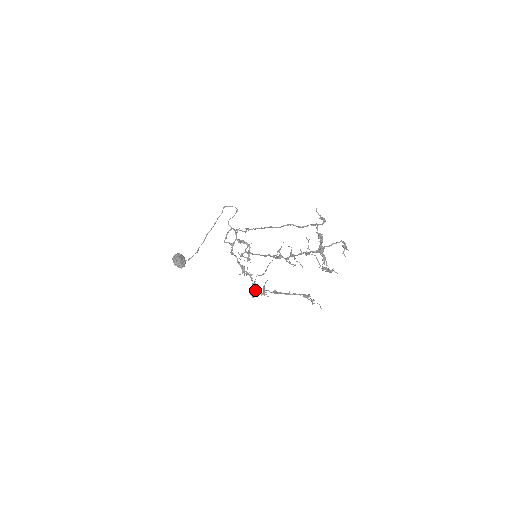
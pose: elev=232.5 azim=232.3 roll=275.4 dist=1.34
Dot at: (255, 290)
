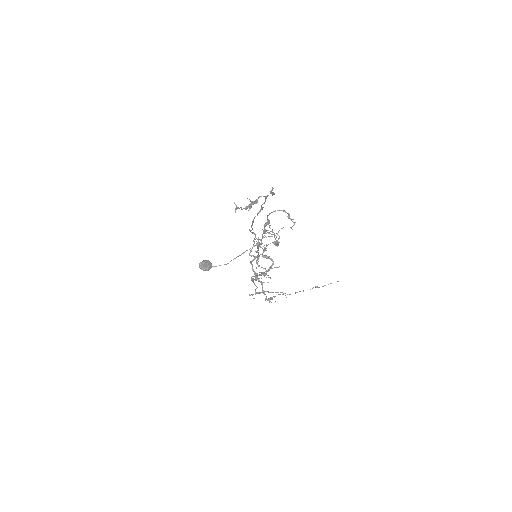
Dot at: (255, 290)
